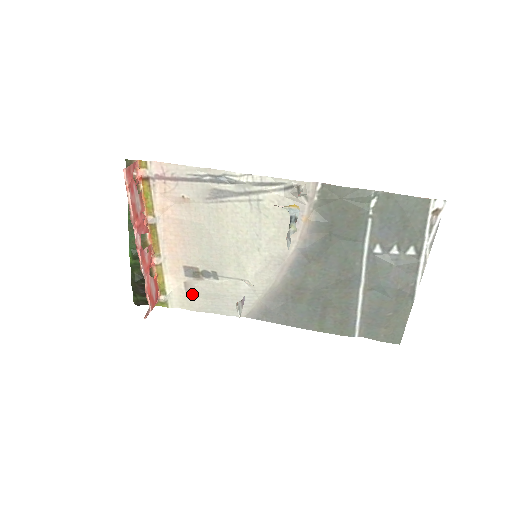
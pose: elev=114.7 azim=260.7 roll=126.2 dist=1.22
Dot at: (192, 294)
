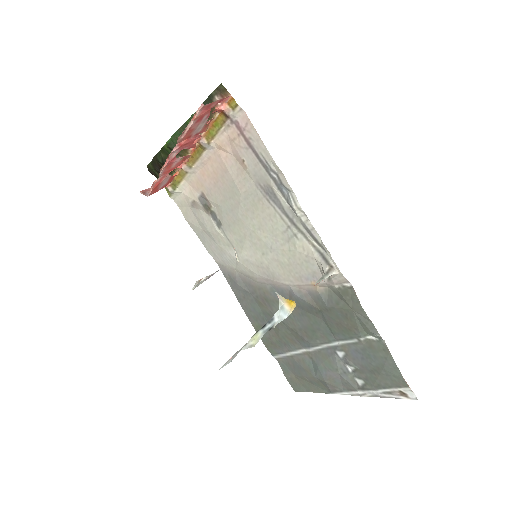
Dot at: (194, 211)
